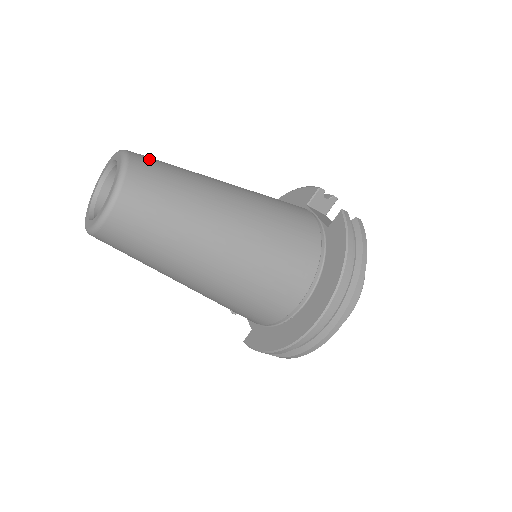
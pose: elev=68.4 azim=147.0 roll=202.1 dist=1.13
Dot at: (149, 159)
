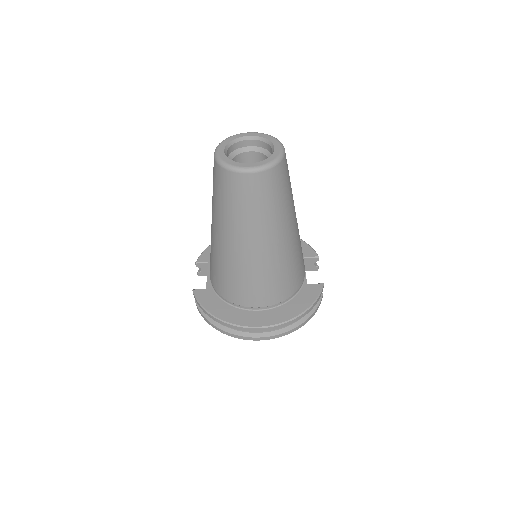
Dot at: occluded
